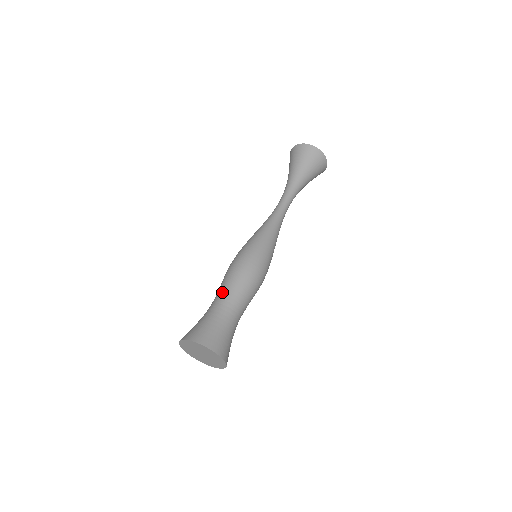
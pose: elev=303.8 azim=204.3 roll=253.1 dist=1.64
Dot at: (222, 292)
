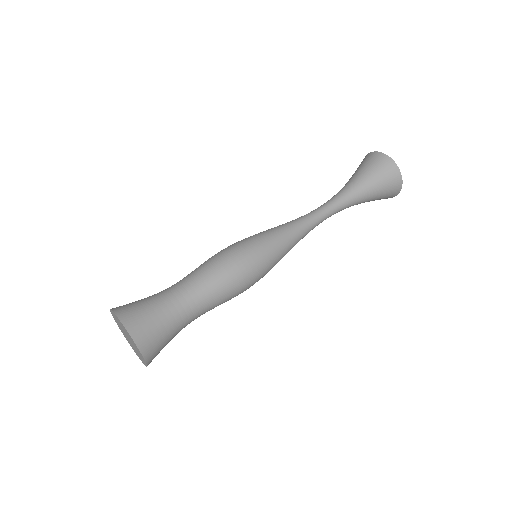
Dot at: (185, 277)
